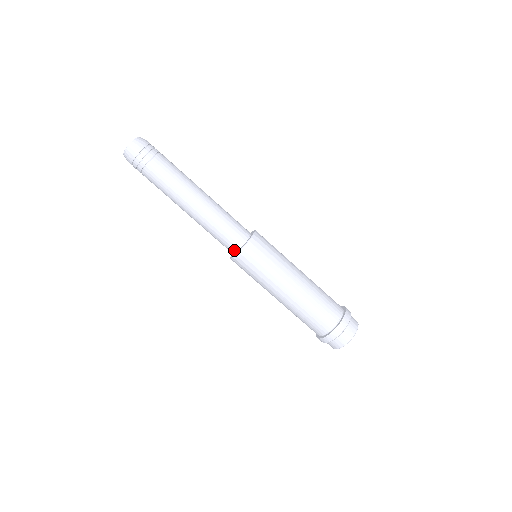
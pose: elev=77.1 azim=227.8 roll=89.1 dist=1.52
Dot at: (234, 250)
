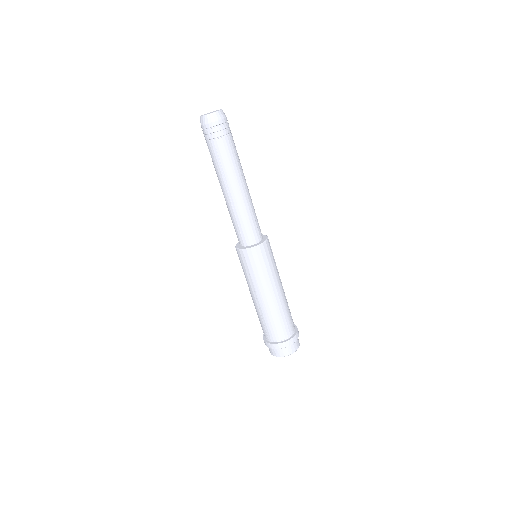
Dot at: (255, 241)
